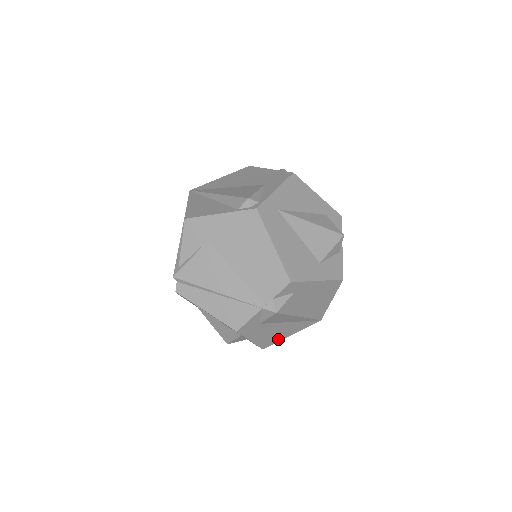
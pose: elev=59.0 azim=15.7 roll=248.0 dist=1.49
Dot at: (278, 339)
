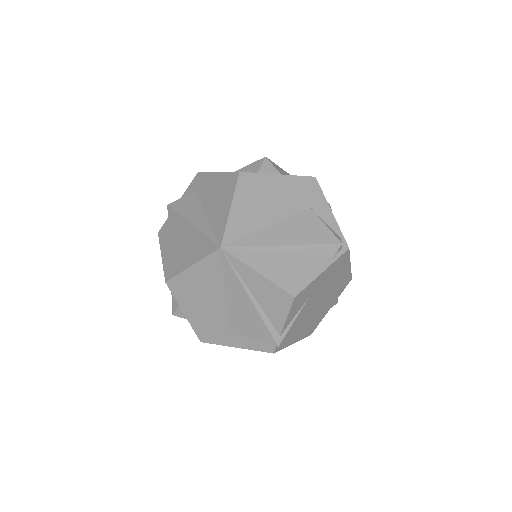
Dot at: occluded
